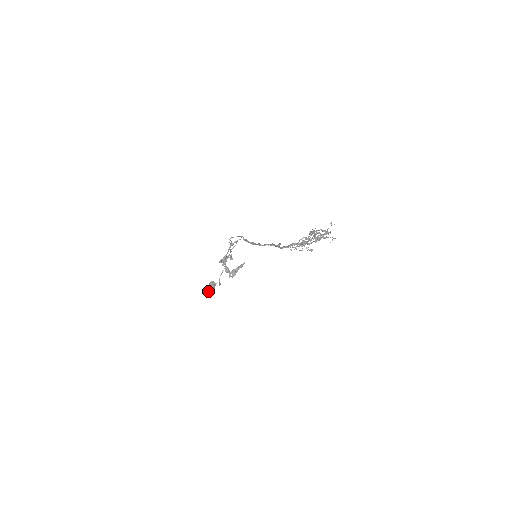
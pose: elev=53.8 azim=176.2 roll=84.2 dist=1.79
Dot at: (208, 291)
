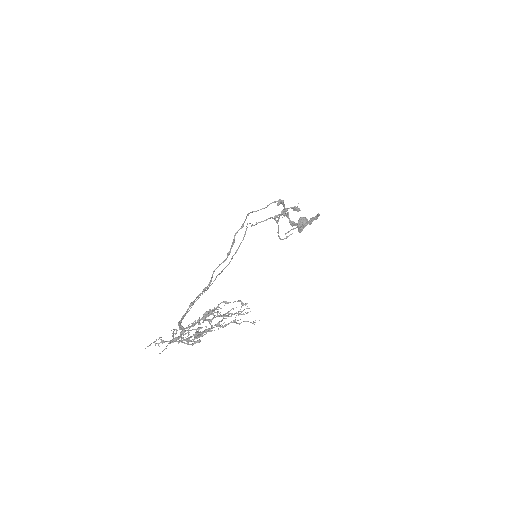
Dot at: occluded
